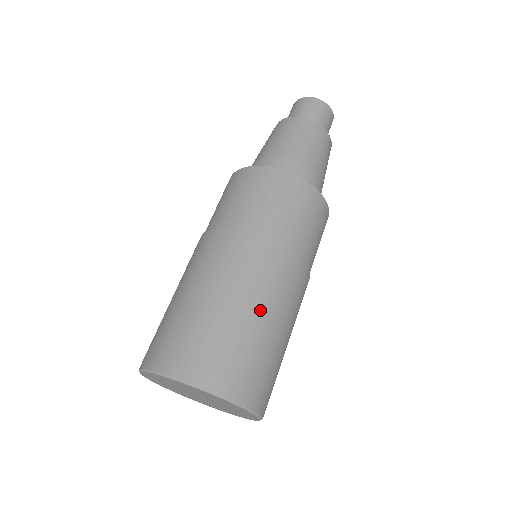
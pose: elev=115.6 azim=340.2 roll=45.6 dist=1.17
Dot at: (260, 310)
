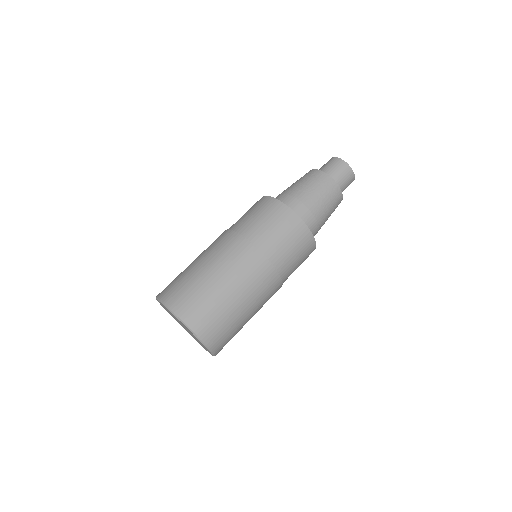
Dot at: (209, 267)
